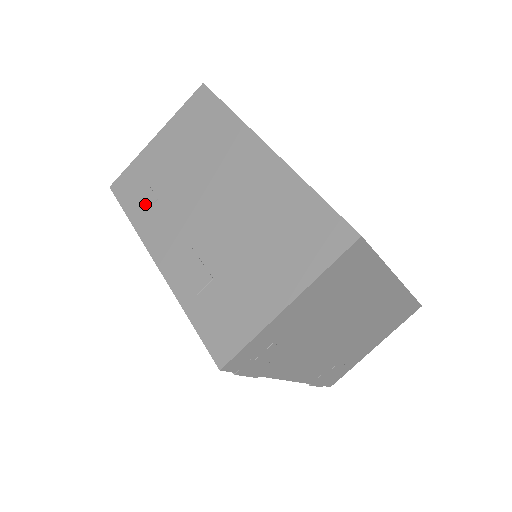
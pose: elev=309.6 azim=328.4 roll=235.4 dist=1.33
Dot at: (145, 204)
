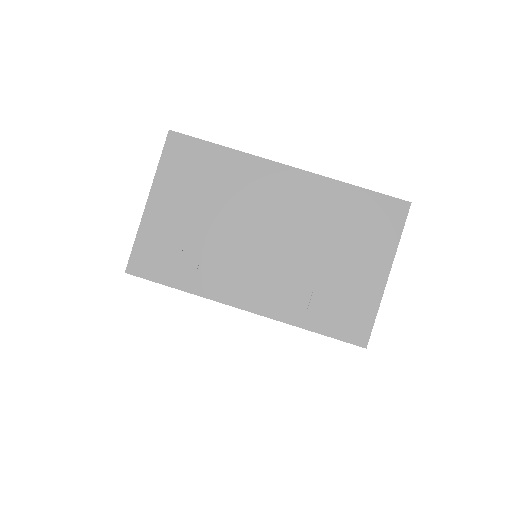
Dot at: (189, 268)
